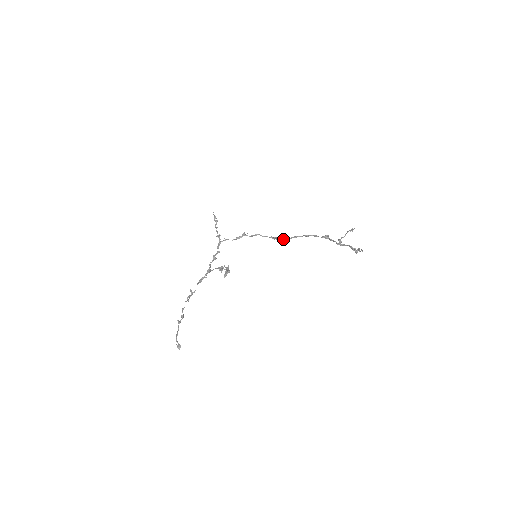
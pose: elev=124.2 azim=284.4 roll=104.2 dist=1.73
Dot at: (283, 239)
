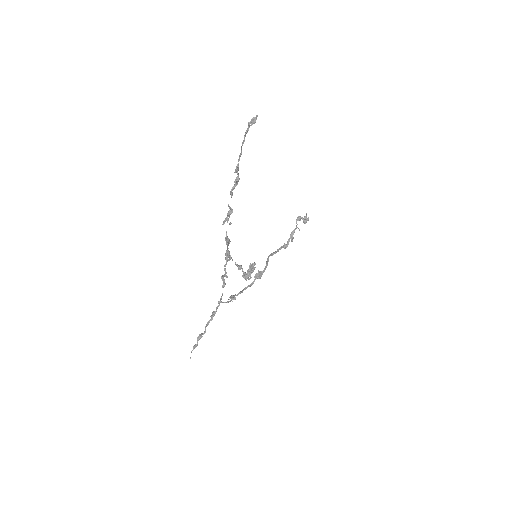
Dot at: (264, 269)
